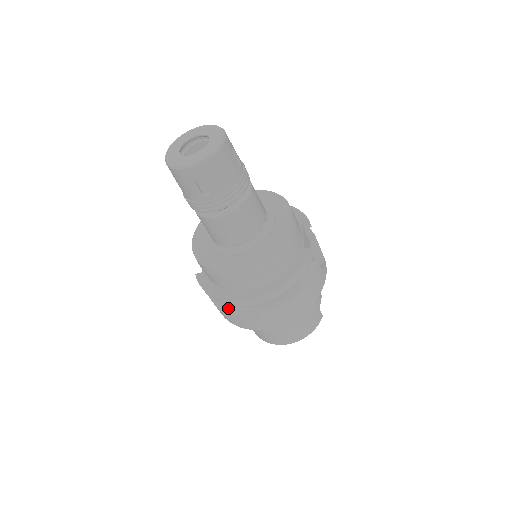
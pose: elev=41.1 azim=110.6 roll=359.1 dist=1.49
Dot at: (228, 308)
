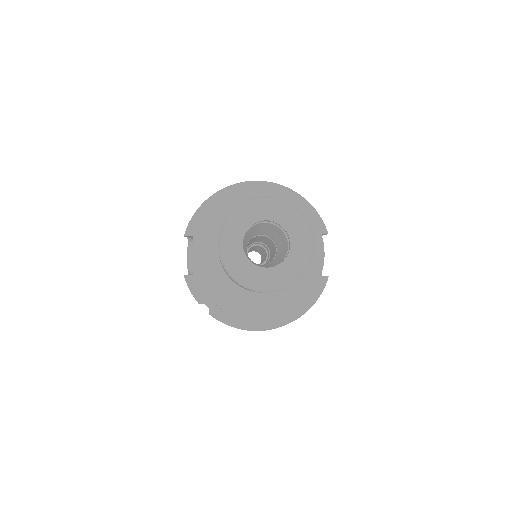
Dot at: occluded
